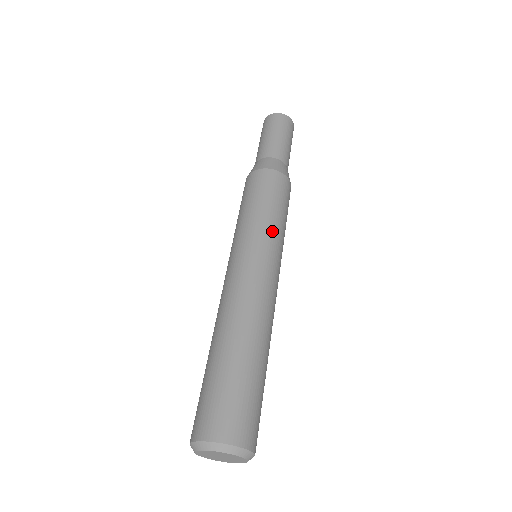
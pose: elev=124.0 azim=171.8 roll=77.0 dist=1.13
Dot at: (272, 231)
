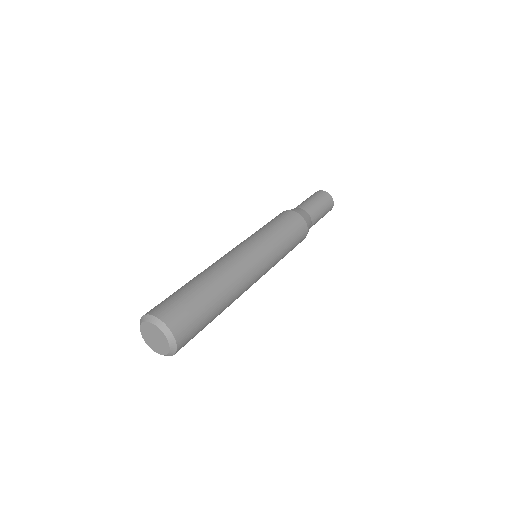
Dot at: (256, 233)
